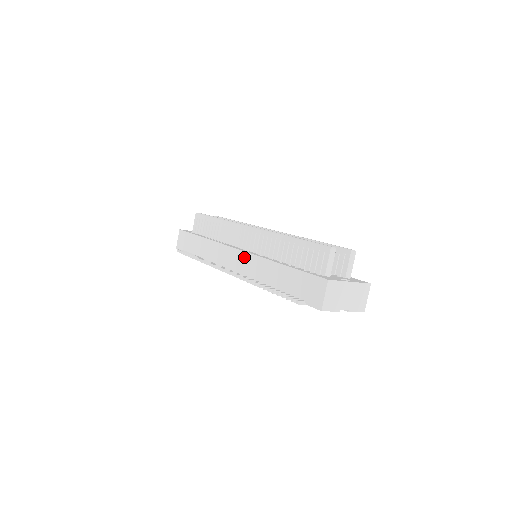
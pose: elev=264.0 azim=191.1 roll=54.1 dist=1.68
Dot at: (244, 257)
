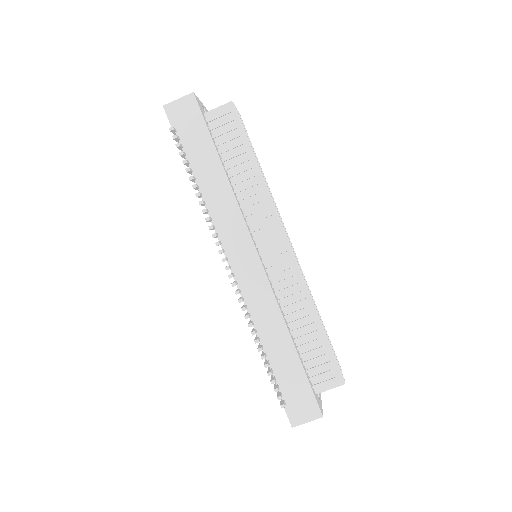
Dot at: (260, 278)
